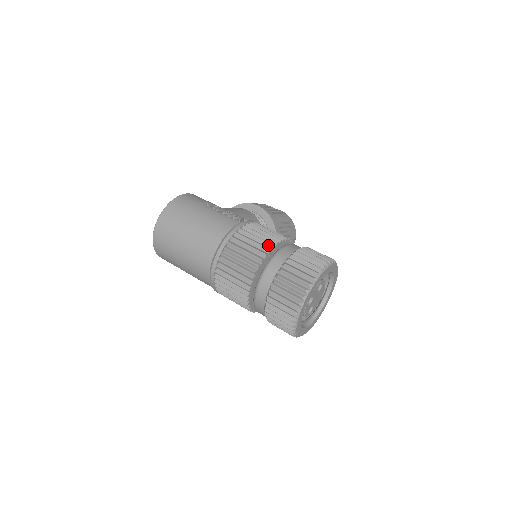
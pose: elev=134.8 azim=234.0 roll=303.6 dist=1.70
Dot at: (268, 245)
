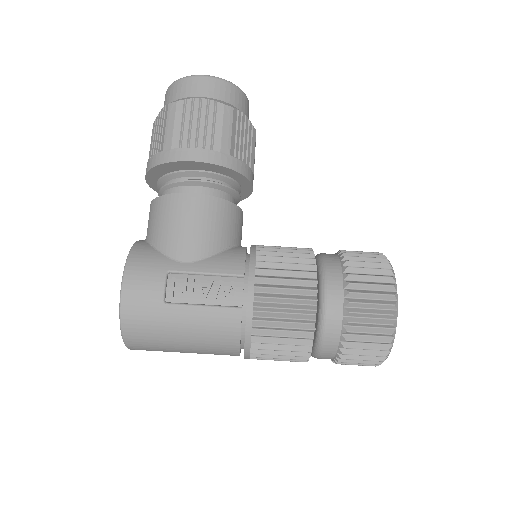
Dot at: (306, 331)
